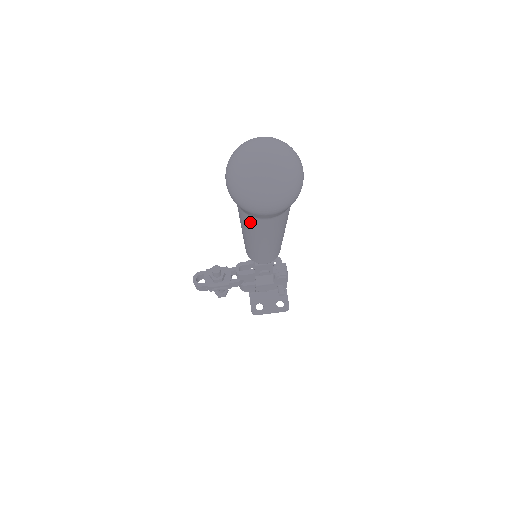
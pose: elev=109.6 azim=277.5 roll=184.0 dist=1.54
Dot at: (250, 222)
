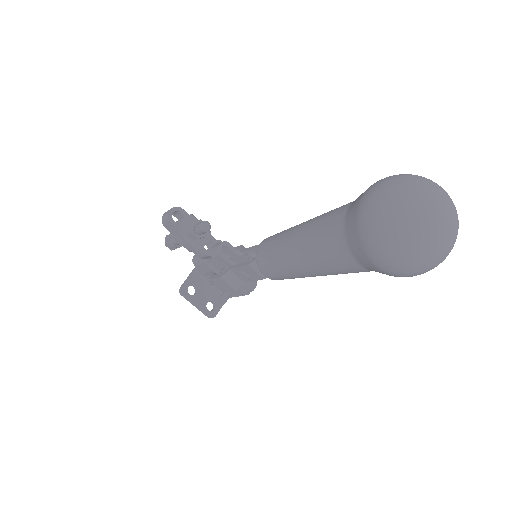
Dot at: (332, 243)
